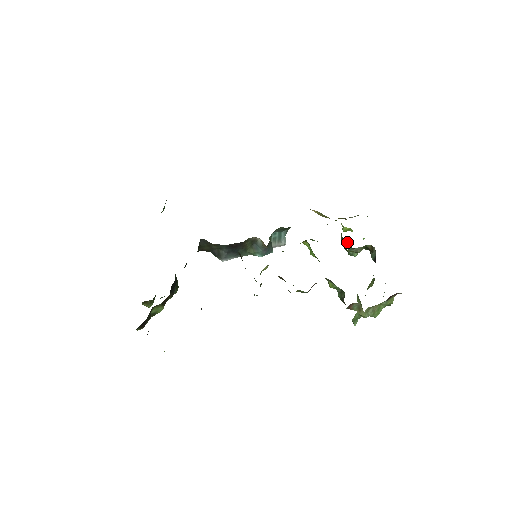
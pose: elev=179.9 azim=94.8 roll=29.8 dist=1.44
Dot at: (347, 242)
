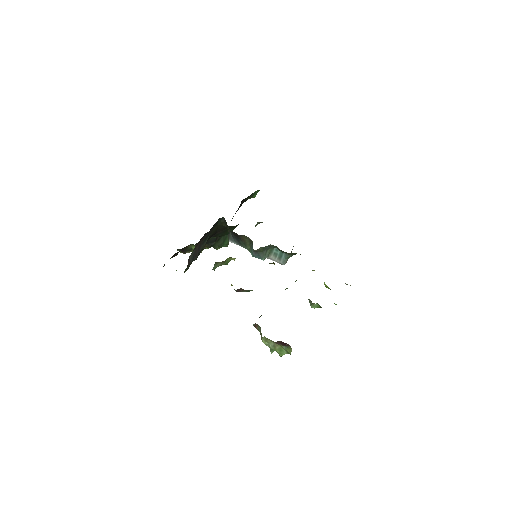
Dot at: occluded
